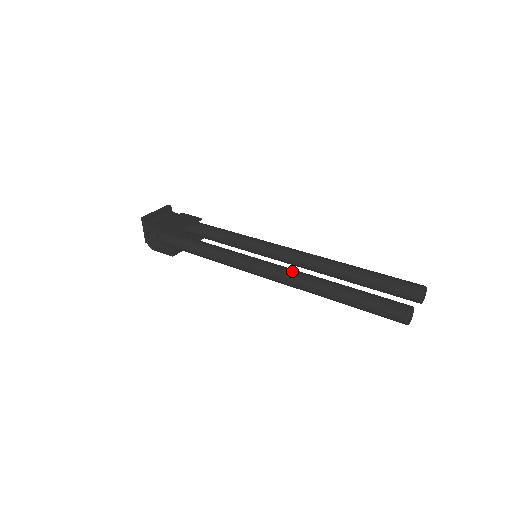
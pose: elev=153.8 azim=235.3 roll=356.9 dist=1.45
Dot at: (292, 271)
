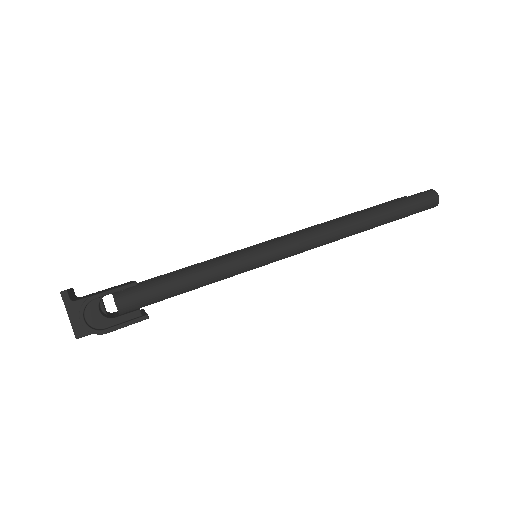
Dot at: occluded
